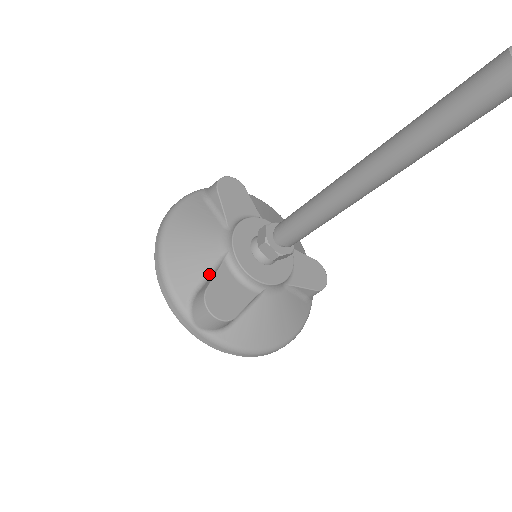
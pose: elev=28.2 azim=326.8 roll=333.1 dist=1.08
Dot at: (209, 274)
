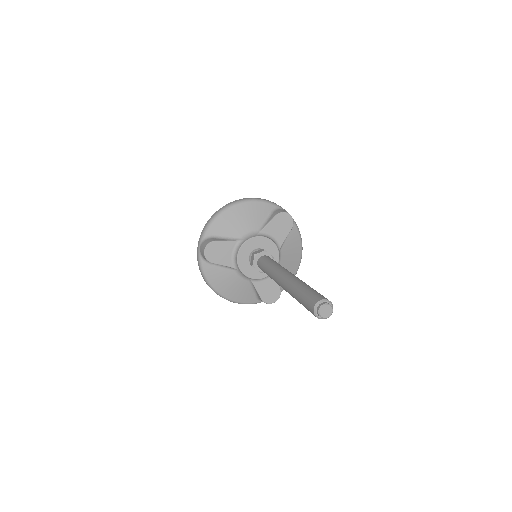
Dot at: (253, 289)
